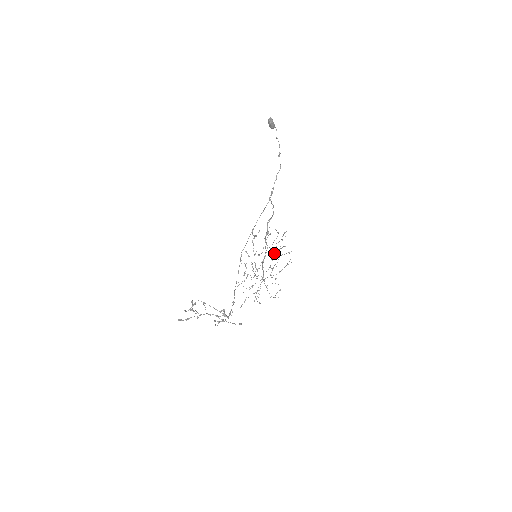
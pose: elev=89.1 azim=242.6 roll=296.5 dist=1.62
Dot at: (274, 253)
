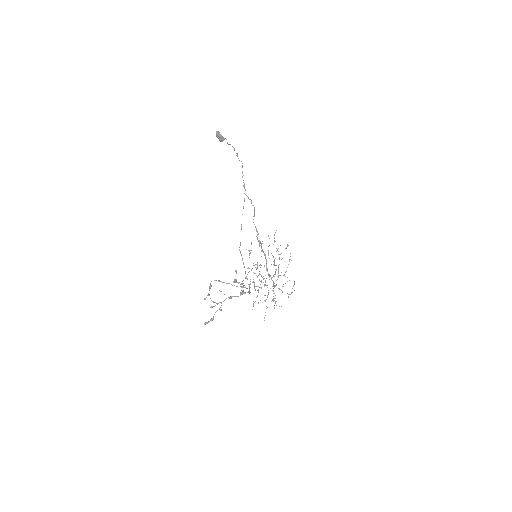
Dot at: occluded
